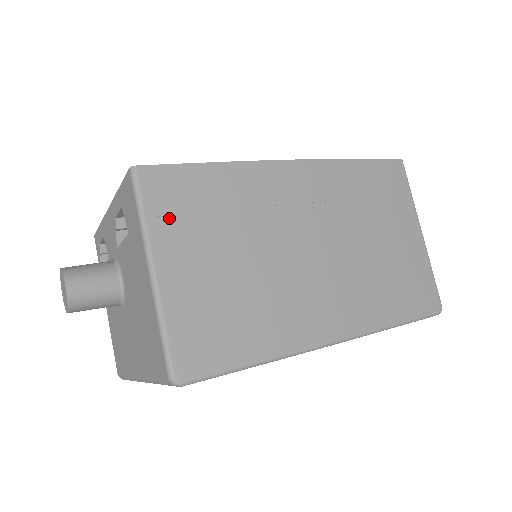
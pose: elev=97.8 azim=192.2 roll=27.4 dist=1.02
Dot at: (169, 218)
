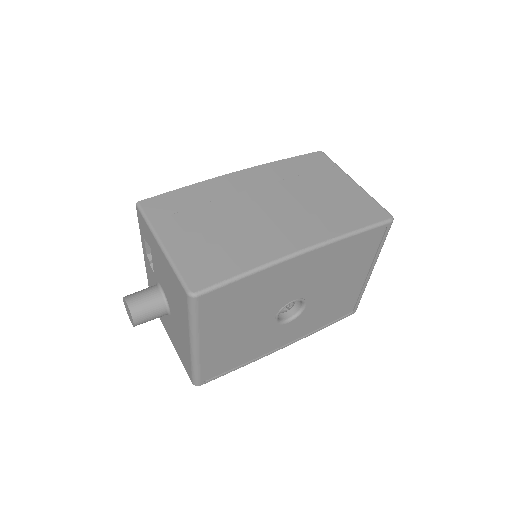
Dot at: (165, 218)
